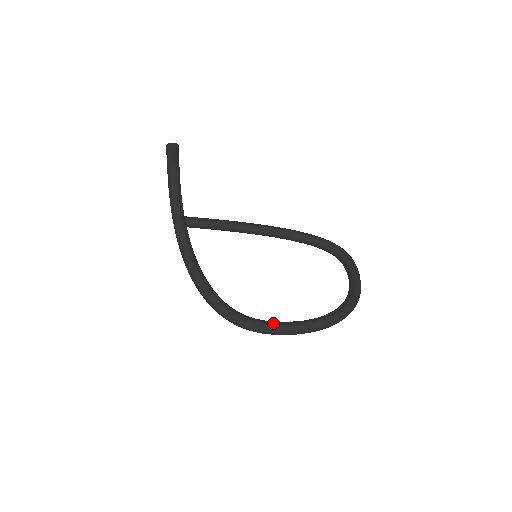
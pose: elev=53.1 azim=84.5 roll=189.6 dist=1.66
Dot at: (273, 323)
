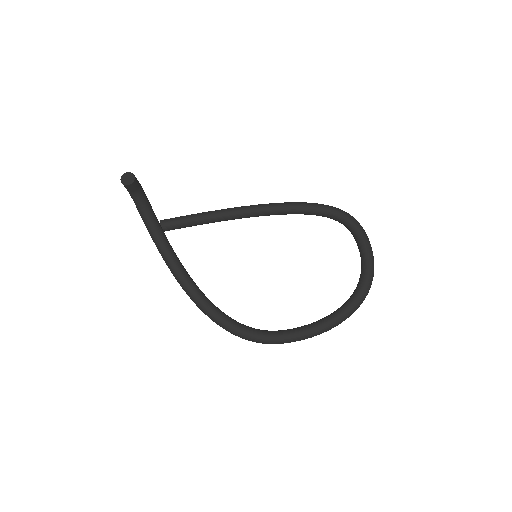
Dot at: (290, 333)
